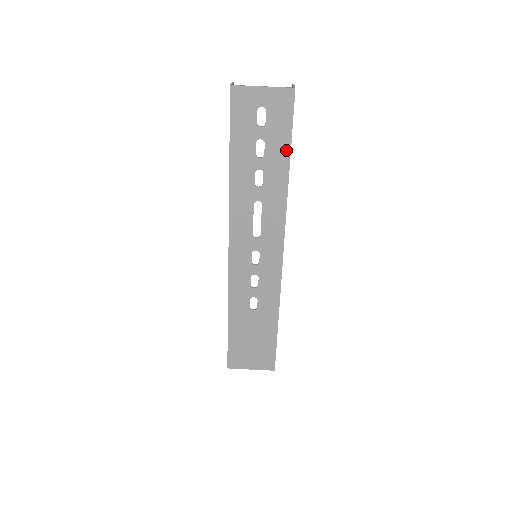
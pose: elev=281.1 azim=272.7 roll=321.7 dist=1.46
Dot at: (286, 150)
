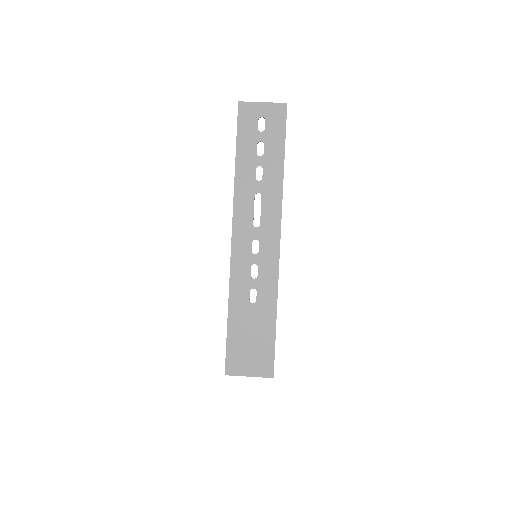
Dot at: (281, 150)
